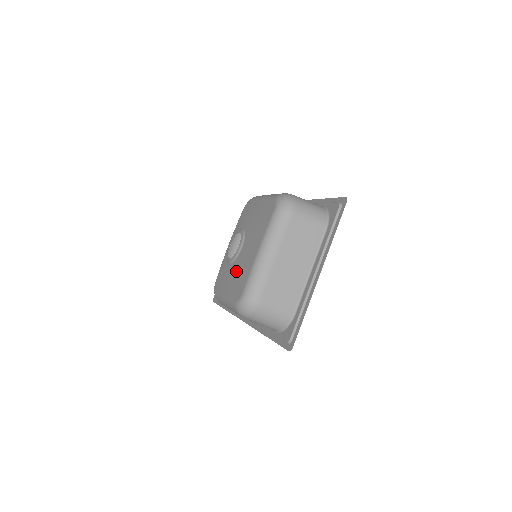
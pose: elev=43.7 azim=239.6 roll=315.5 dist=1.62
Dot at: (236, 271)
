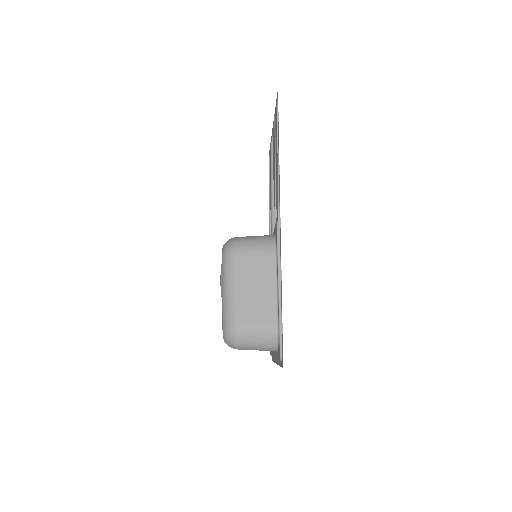
Dot at: occluded
